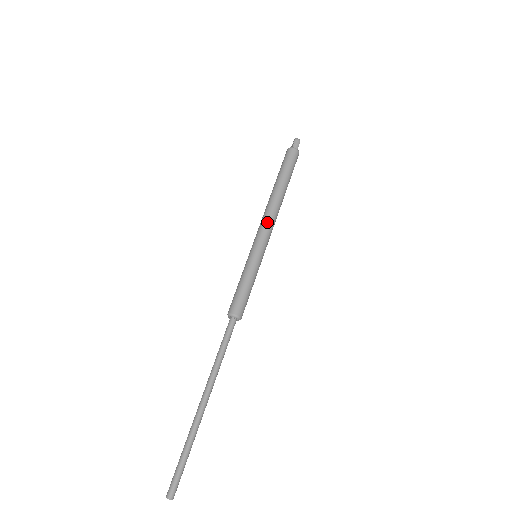
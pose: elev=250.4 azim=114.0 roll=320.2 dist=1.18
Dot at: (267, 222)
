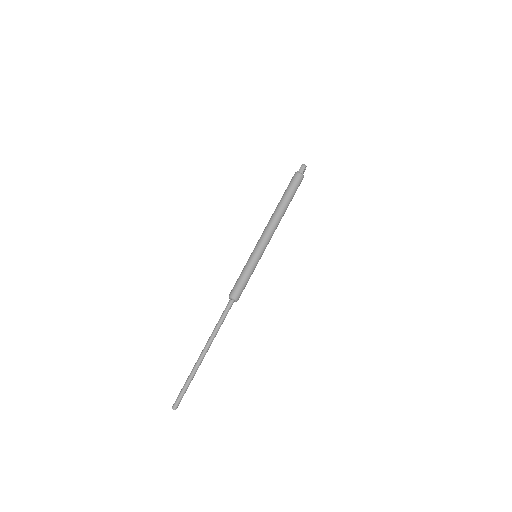
Dot at: (266, 231)
